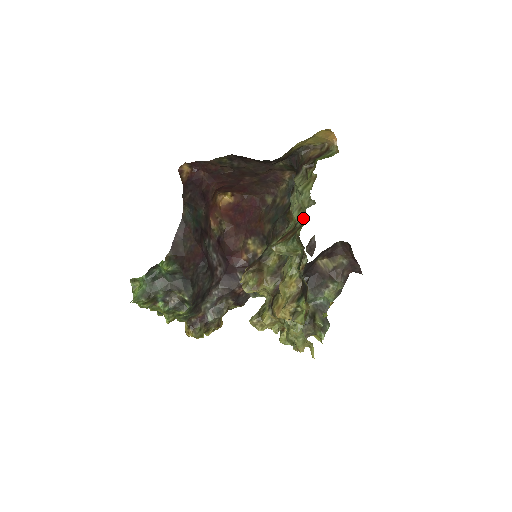
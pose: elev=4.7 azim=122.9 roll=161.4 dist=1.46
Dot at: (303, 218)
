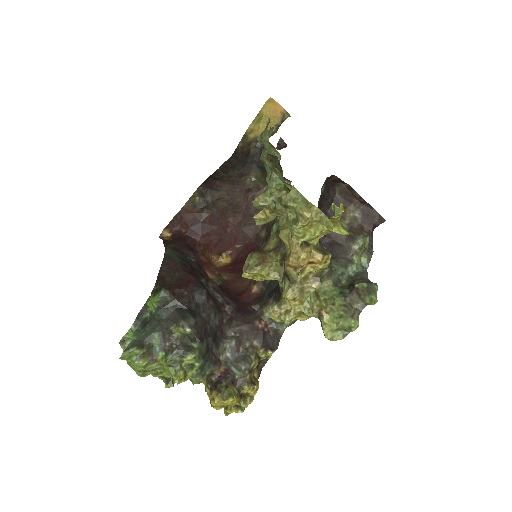
Dot at: (272, 154)
